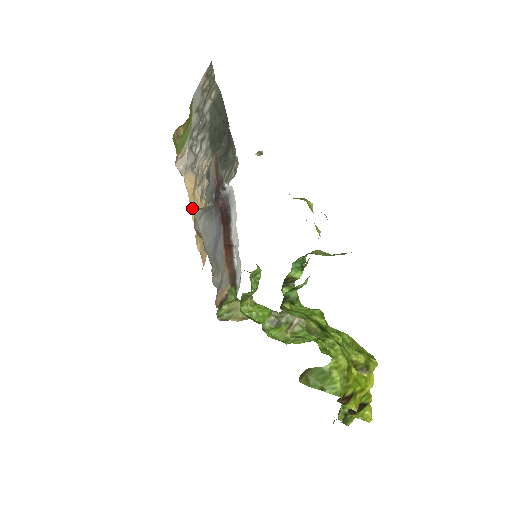
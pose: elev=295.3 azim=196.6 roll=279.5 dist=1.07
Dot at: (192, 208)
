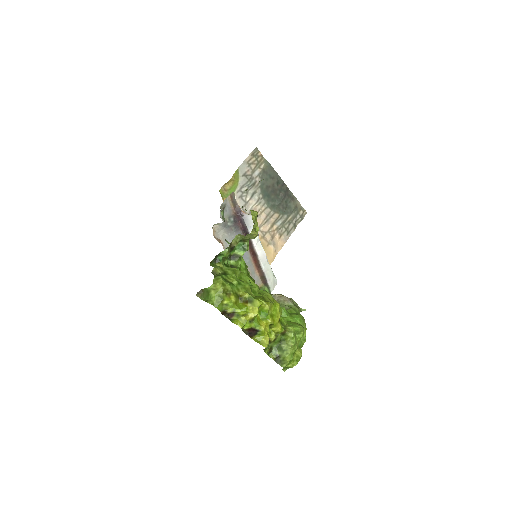
Dot at: occluded
